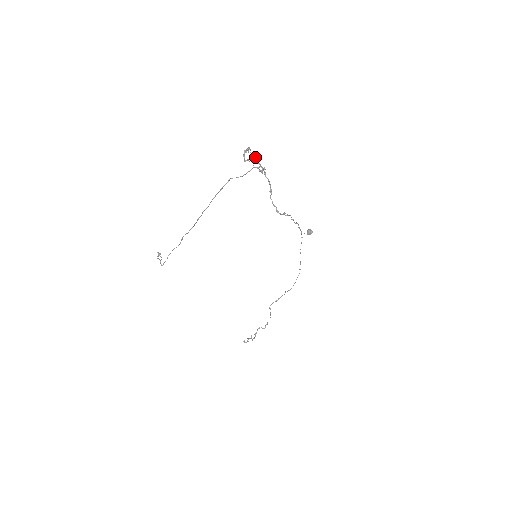
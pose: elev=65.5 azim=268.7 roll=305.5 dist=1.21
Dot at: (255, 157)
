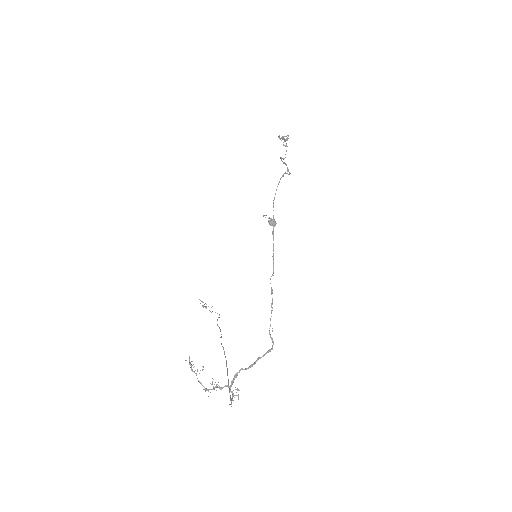
Dot at: occluded
